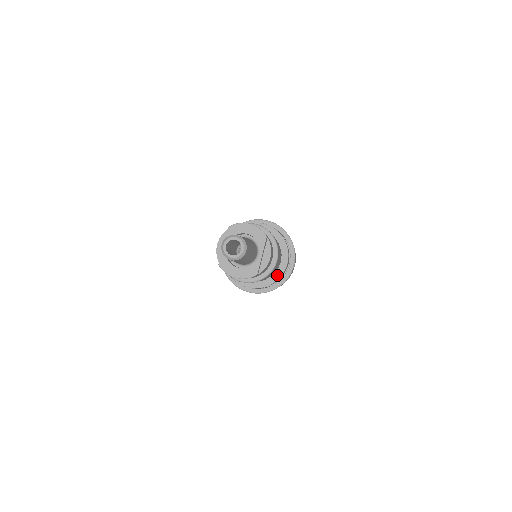
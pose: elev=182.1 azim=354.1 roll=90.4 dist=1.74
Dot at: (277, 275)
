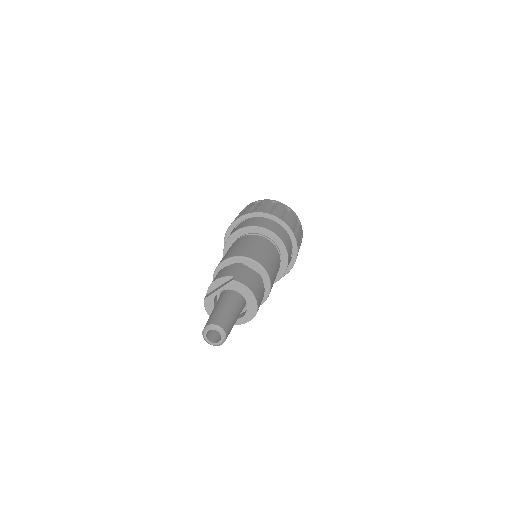
Dot at: occluded
